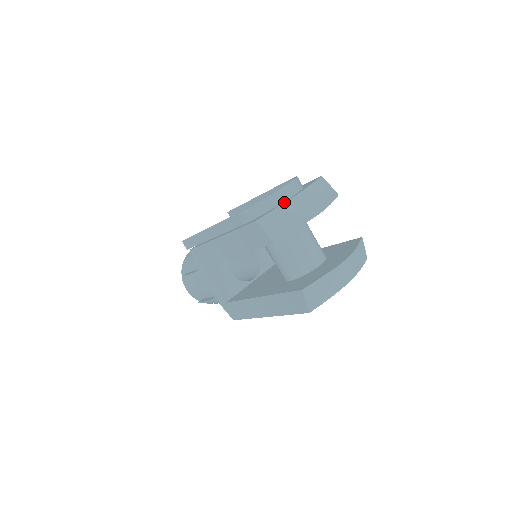
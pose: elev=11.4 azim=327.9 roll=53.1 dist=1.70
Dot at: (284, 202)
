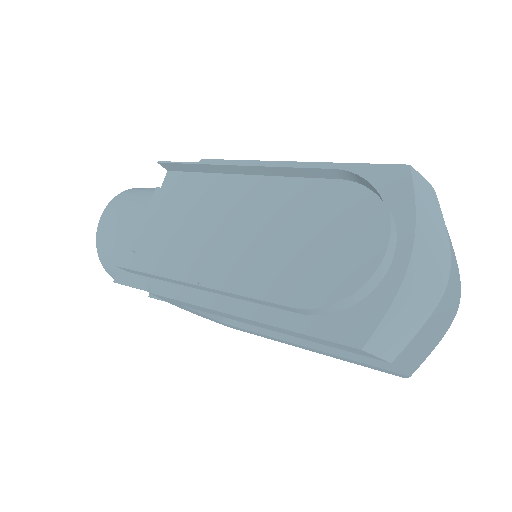
Dot at: (397, 288)
